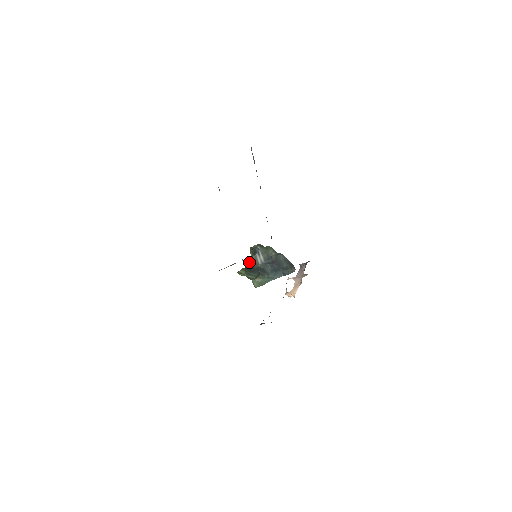
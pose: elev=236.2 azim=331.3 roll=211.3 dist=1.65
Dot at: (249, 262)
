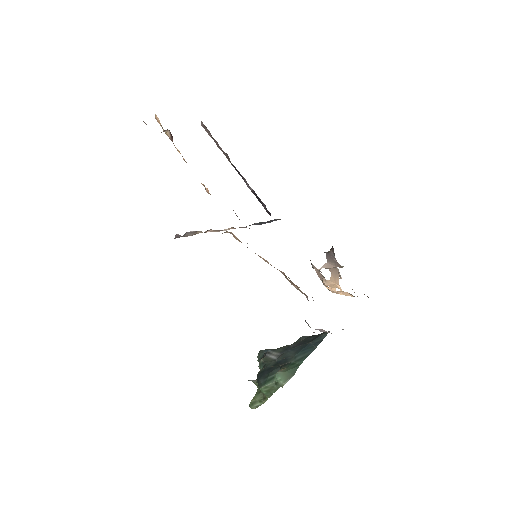
Dot at: (260, 370)
